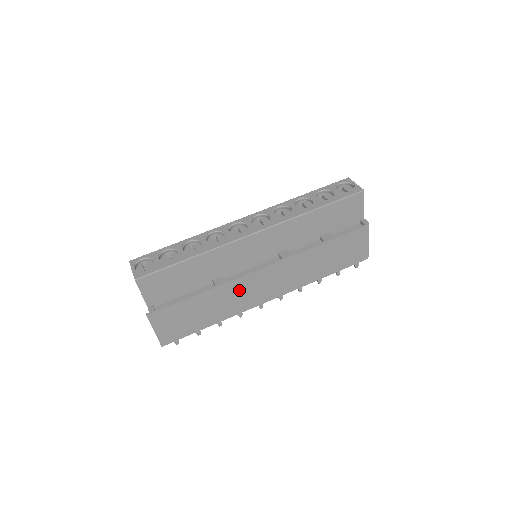
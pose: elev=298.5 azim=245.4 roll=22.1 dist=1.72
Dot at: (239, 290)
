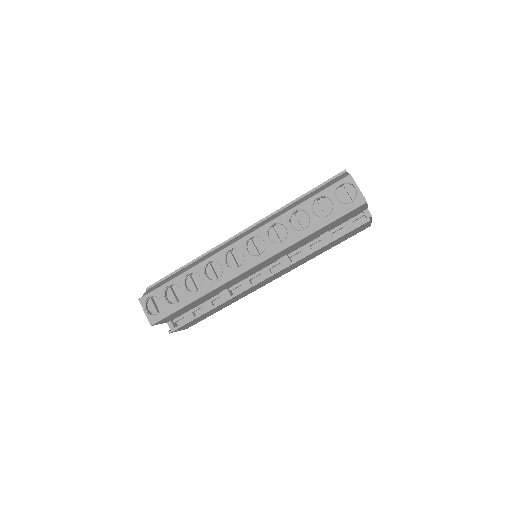
Dot at: occluded
